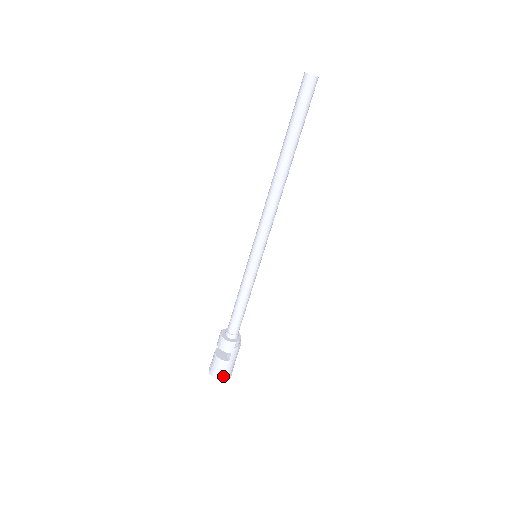
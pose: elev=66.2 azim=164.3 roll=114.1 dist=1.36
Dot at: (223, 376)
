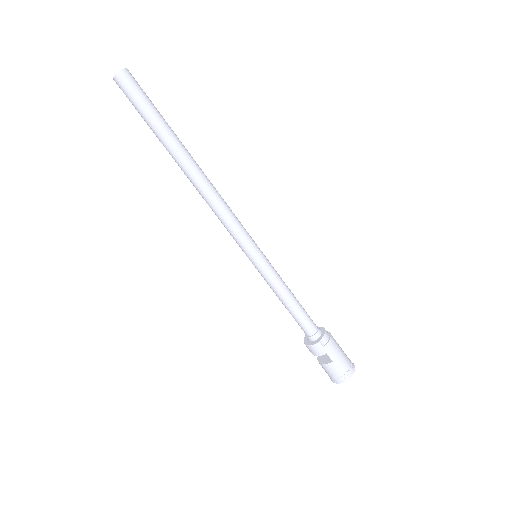
Dot at: (342, 377)
